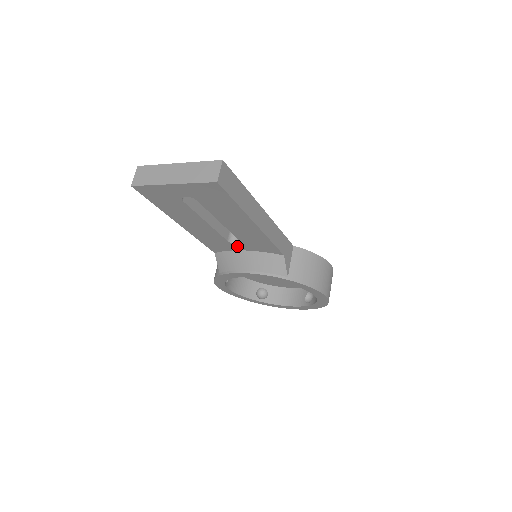
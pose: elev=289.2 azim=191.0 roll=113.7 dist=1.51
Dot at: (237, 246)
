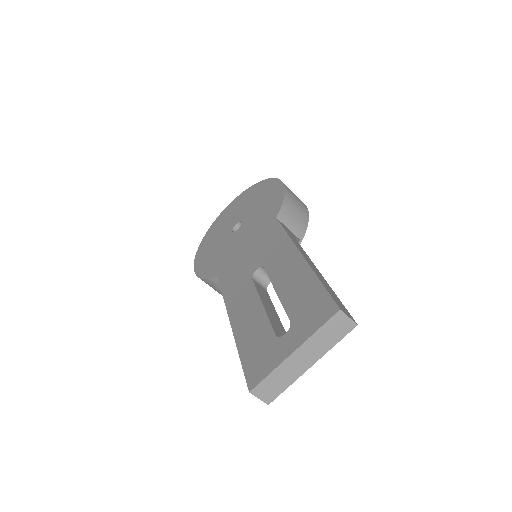
Dot at: occluded
